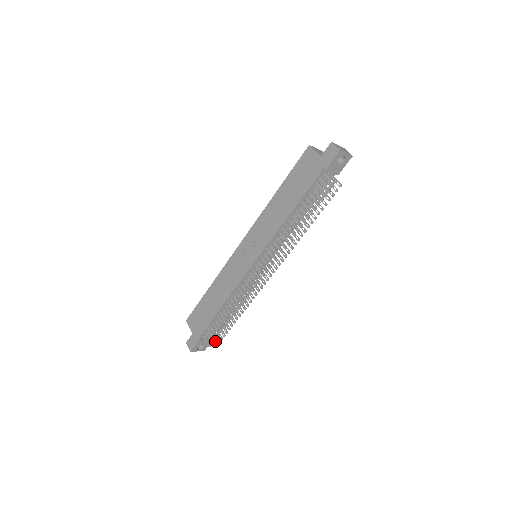
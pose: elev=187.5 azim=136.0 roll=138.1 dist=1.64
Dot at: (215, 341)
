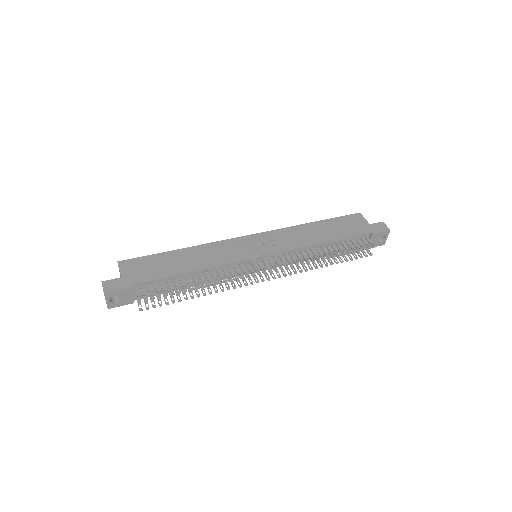
Dot at: occluded
